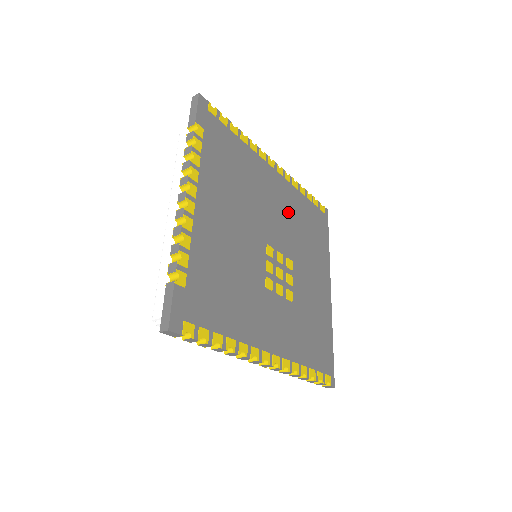
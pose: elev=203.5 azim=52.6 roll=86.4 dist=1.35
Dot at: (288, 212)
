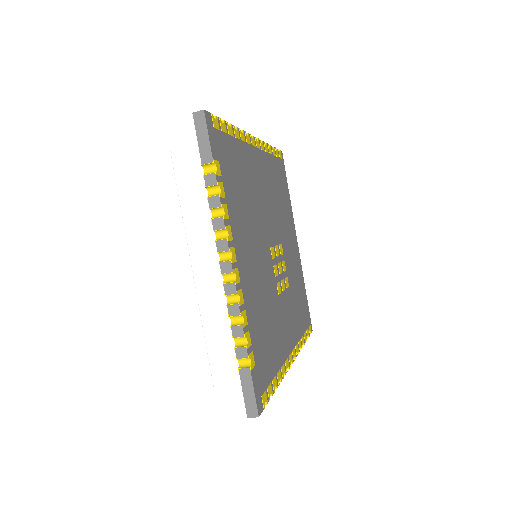
Dot at: (270, 190)
